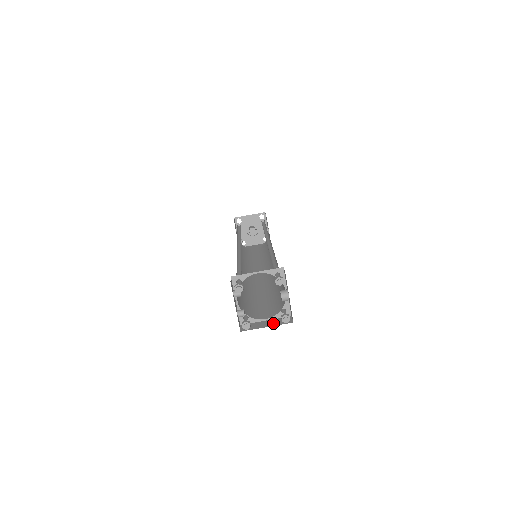
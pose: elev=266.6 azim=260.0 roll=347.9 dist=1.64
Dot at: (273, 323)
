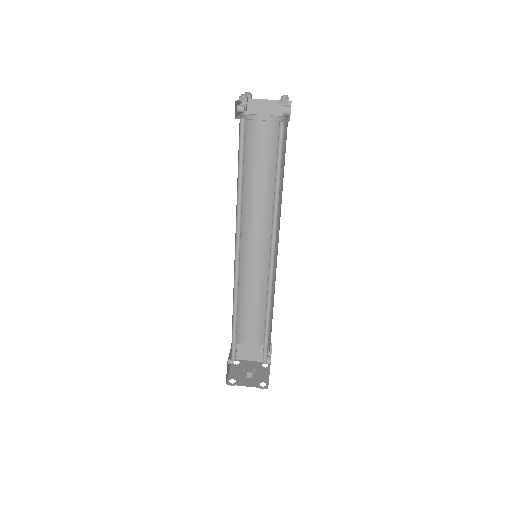
Dot at: occluded
